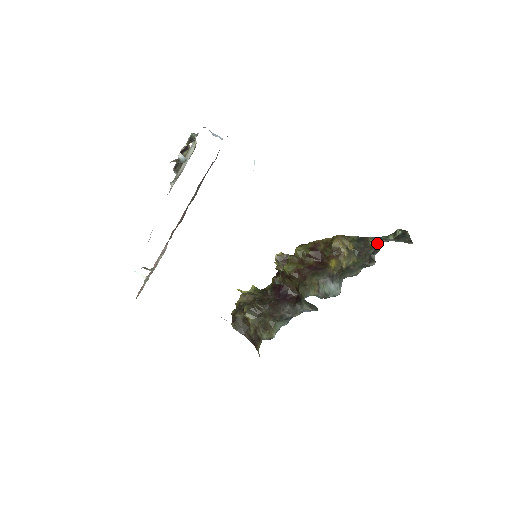
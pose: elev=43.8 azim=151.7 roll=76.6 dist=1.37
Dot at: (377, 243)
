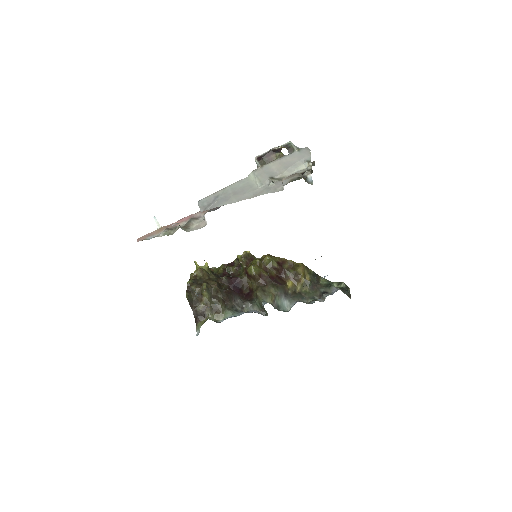
Dot at: (327, 285)
